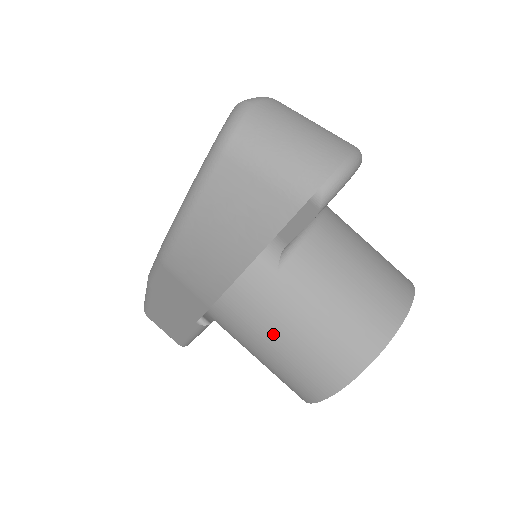
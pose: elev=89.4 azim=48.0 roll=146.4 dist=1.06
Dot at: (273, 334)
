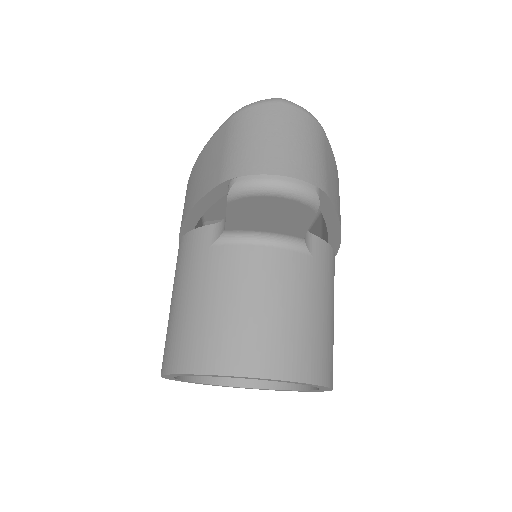
Dot at: (176, 291)
